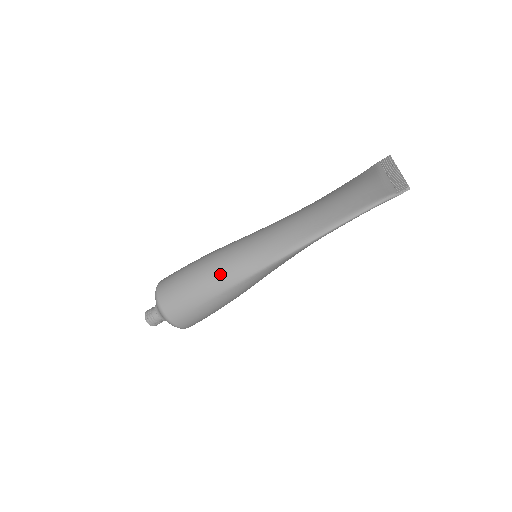
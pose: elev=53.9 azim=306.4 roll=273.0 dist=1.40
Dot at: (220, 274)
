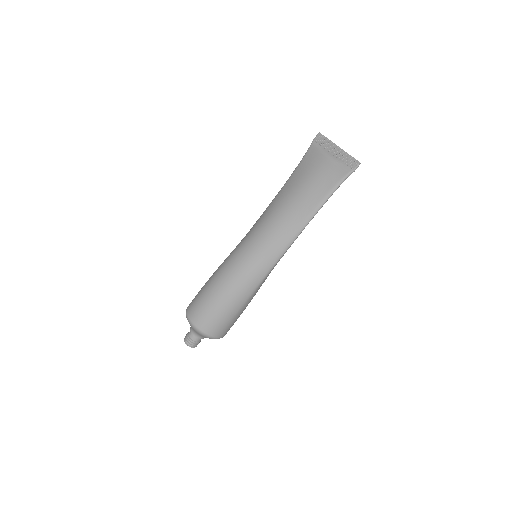
Dot at: (242, 286)
